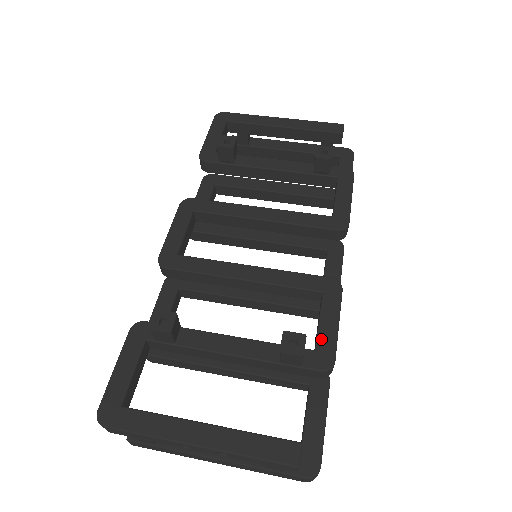
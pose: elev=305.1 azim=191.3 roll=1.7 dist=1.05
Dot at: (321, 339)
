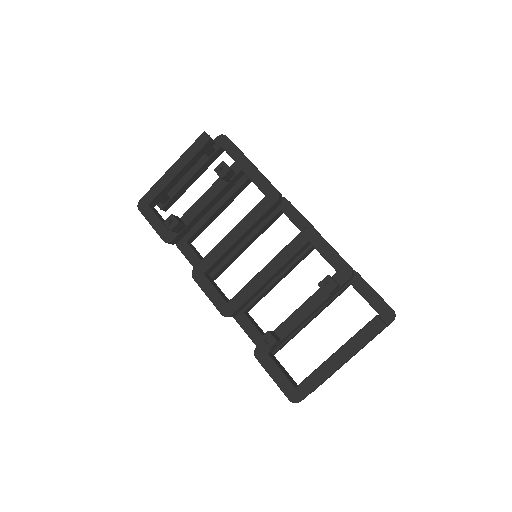
Dot at: (333, 264)
